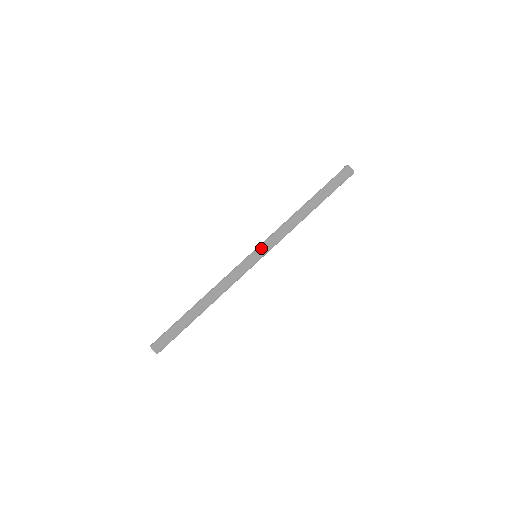
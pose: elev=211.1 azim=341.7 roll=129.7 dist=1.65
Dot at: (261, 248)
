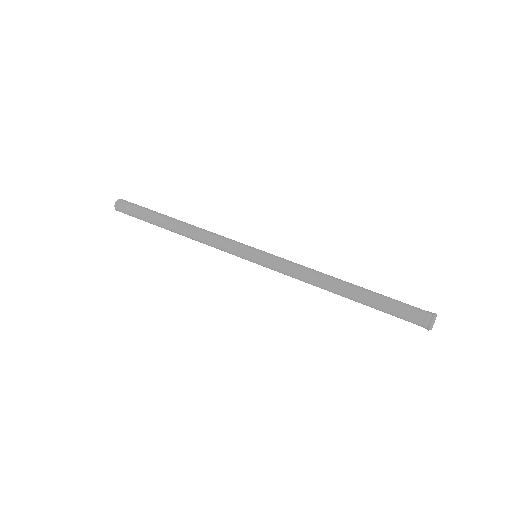
Dot at: (262, 263)
